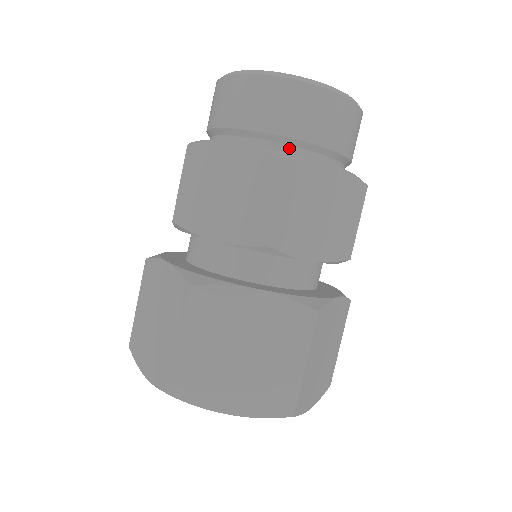
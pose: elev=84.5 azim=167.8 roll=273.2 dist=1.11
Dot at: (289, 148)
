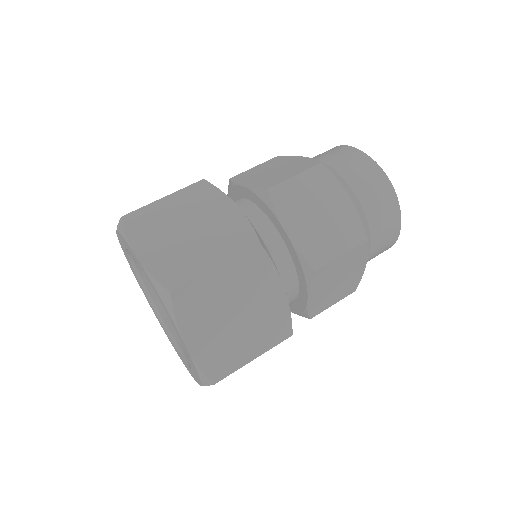
Dot at: occluded
